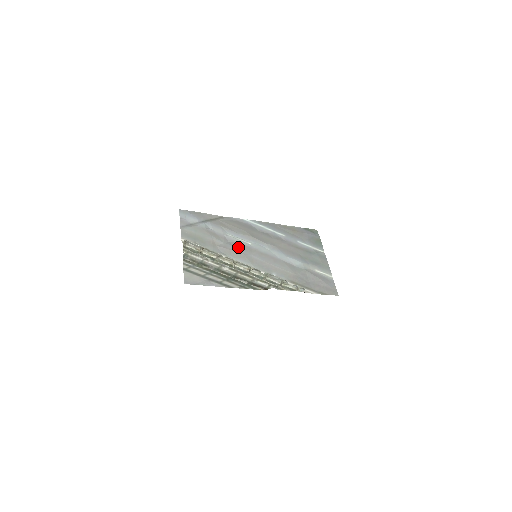
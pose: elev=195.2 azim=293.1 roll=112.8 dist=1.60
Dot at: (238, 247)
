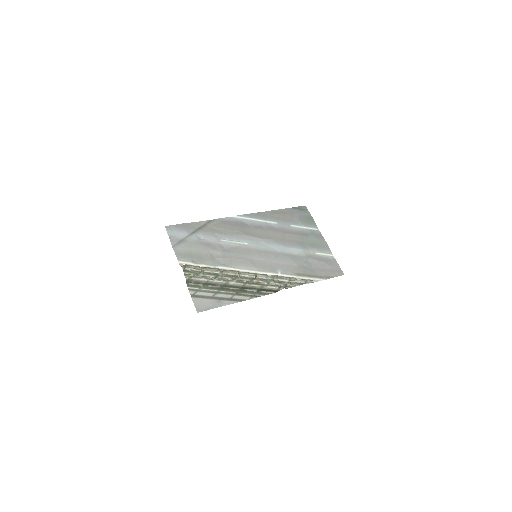
Dot at: (236, 252)
